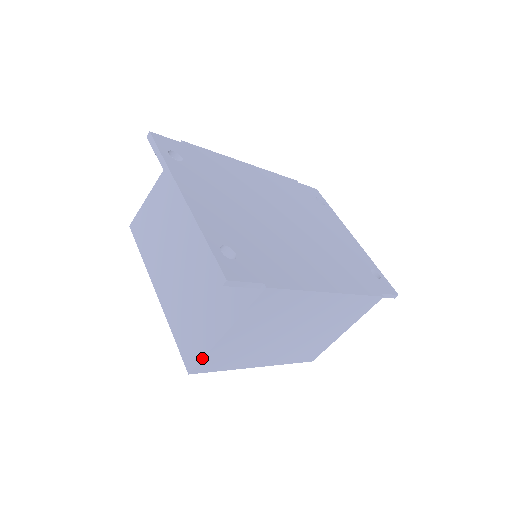
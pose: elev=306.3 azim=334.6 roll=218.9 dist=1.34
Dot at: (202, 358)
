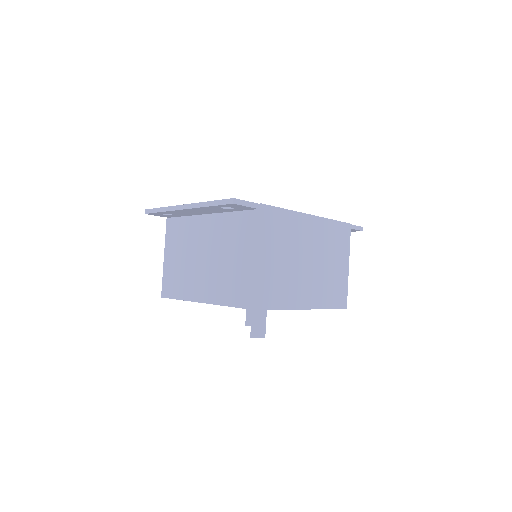
Dot at: (256, 288)
